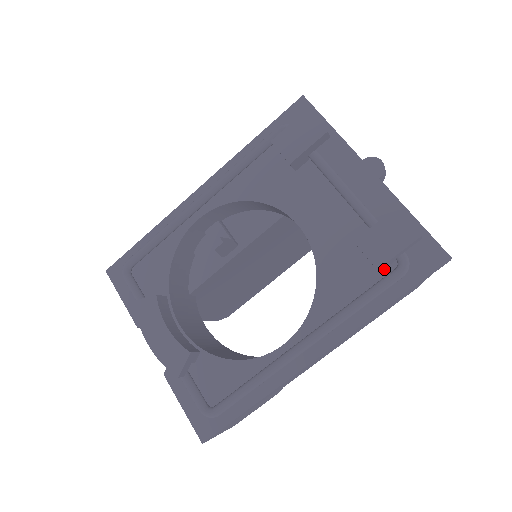
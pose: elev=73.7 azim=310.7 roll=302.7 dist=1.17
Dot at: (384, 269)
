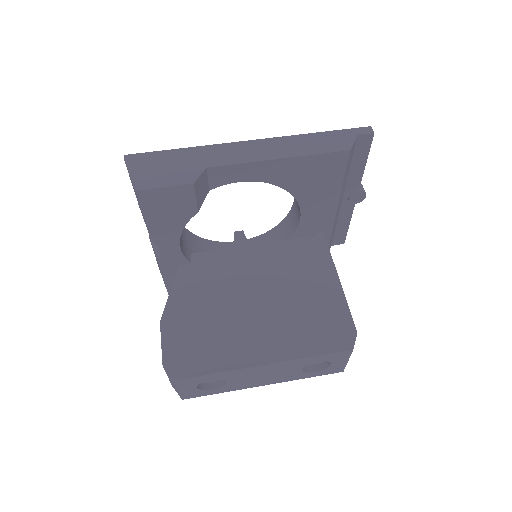
Dot at: occluded
